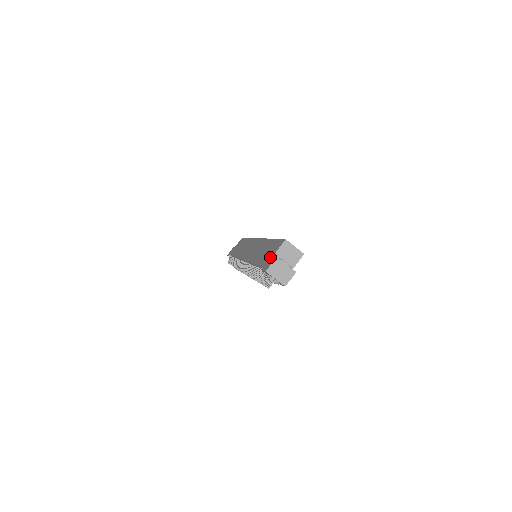
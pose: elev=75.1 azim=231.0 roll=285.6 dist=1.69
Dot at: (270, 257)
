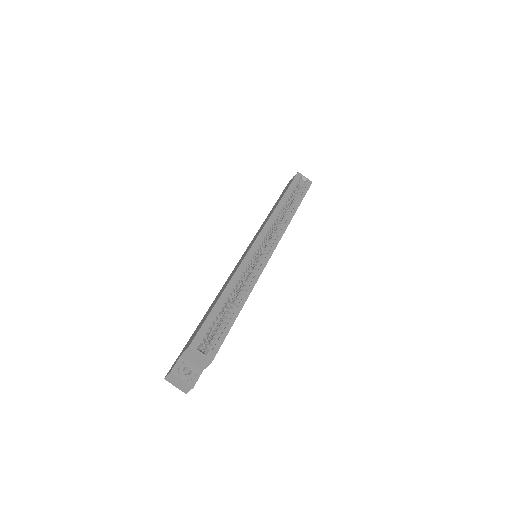
Dot at: (182, 352)
